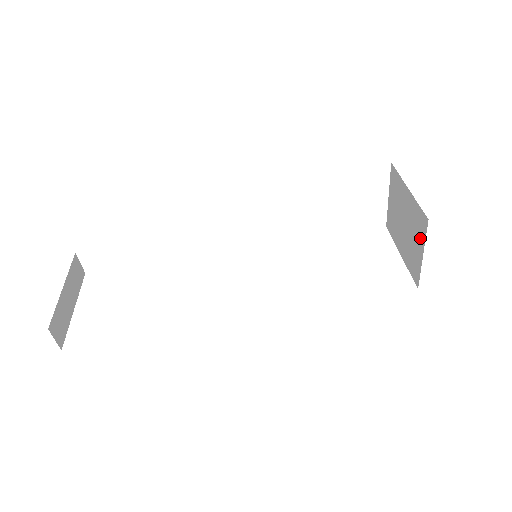
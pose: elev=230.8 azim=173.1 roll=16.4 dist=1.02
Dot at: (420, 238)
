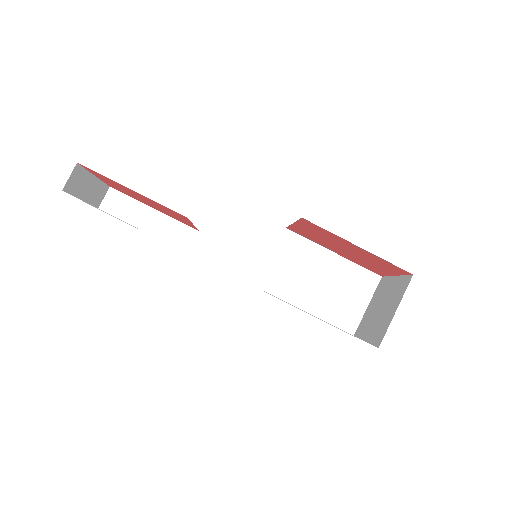
Dot at: (398, 299)
